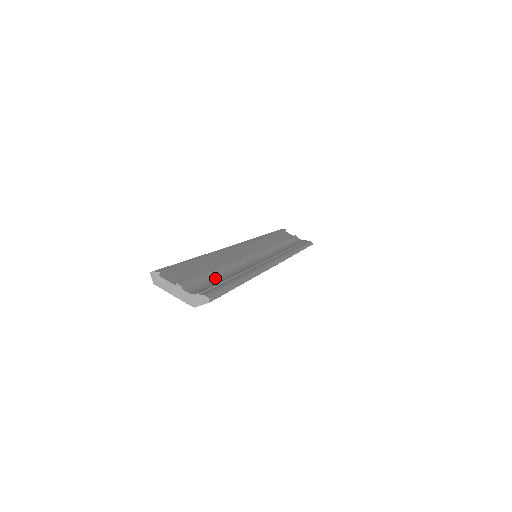
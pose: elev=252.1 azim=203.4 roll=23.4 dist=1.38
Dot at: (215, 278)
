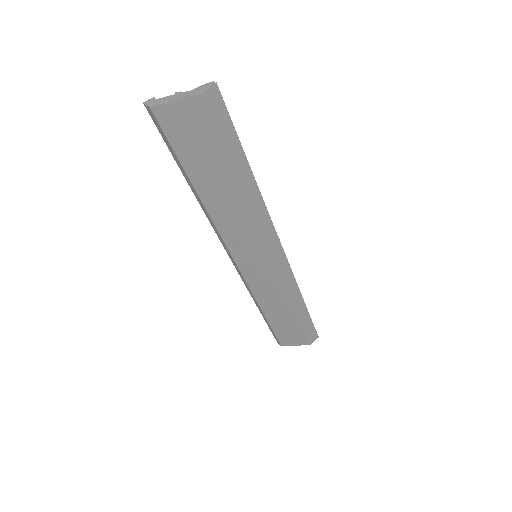
Dot at: occluded
